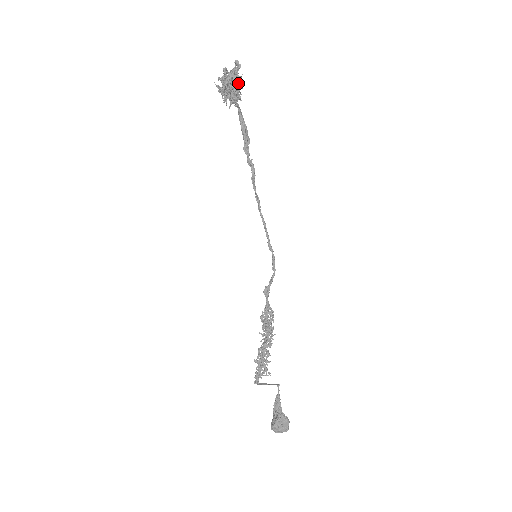
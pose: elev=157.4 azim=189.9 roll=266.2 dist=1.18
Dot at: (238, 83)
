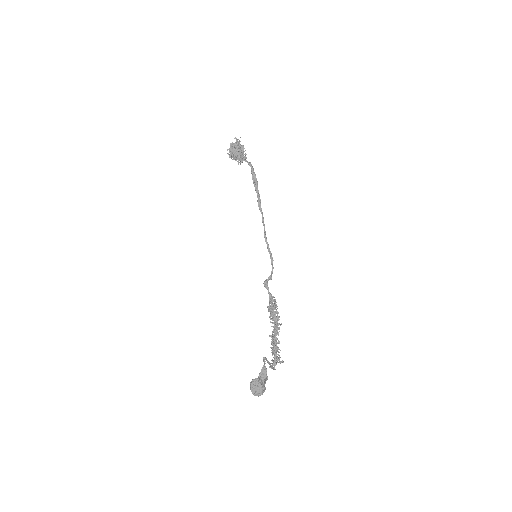
Dot at: (238, 149)
